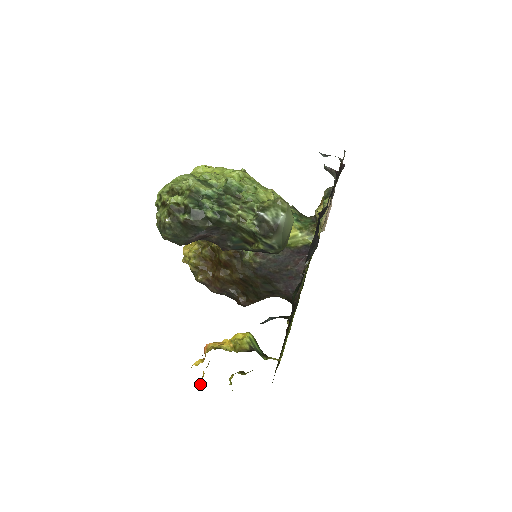
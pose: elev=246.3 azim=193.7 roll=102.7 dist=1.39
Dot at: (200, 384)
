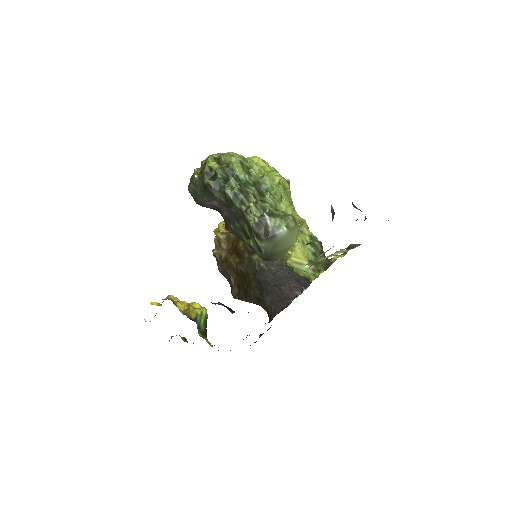
Dot at: (146, 321)
